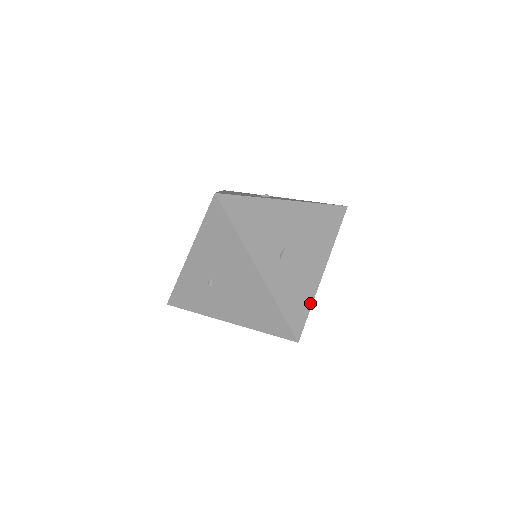
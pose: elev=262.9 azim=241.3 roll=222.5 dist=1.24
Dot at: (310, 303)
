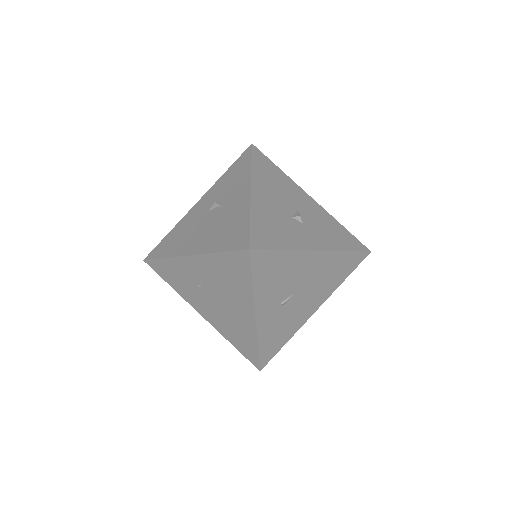
Dot at: (287, 340)
